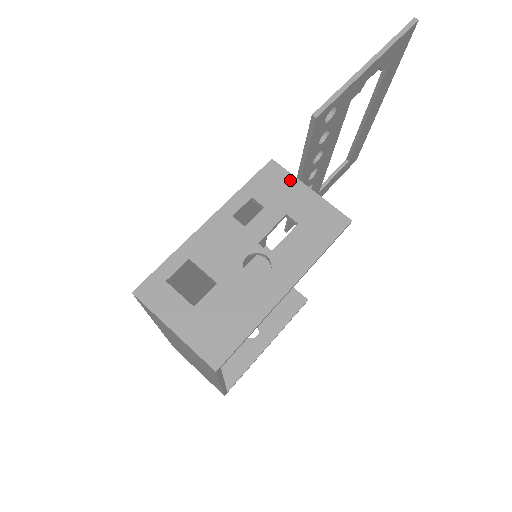
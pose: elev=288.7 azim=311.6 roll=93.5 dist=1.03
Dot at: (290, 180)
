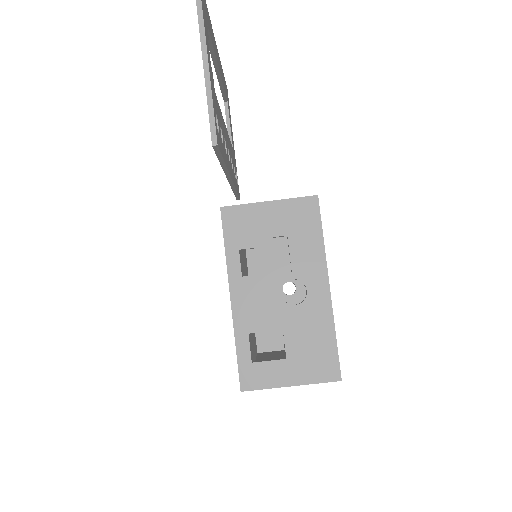
Dot at: (249, 210)
